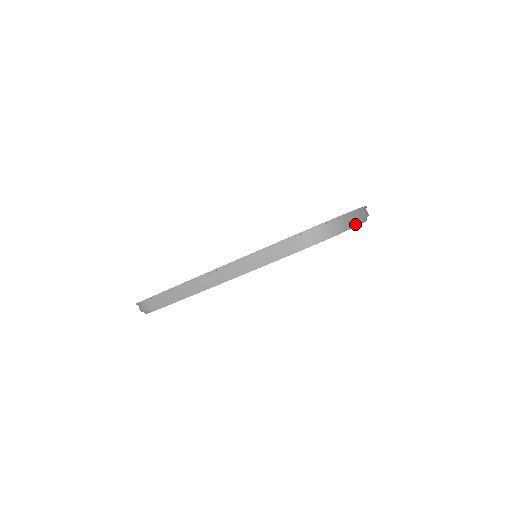
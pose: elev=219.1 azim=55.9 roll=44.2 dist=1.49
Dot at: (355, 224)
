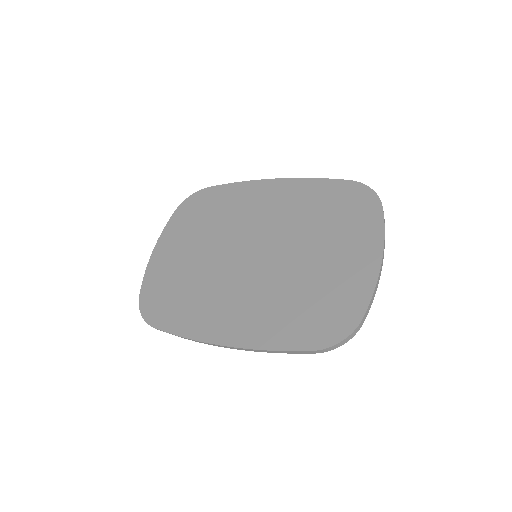
Dot at: occluded
